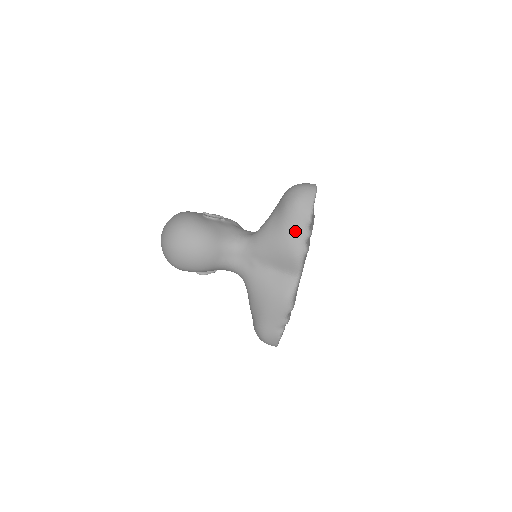
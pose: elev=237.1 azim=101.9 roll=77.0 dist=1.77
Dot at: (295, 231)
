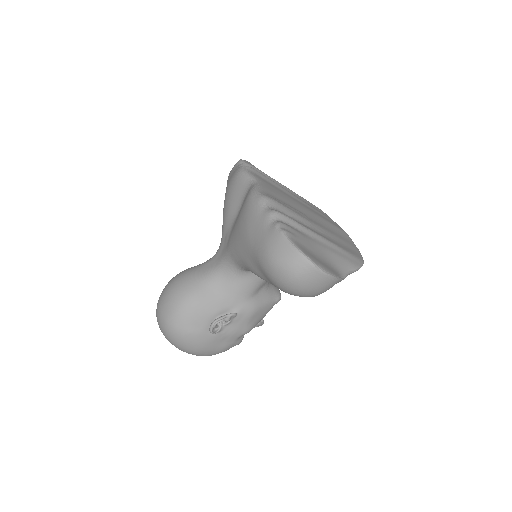
Dot at: (231, 175)
